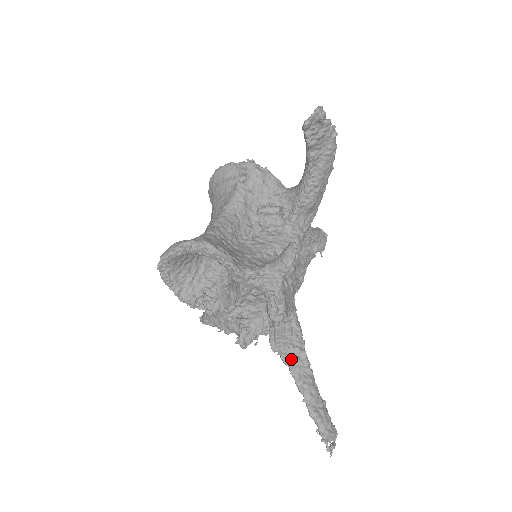
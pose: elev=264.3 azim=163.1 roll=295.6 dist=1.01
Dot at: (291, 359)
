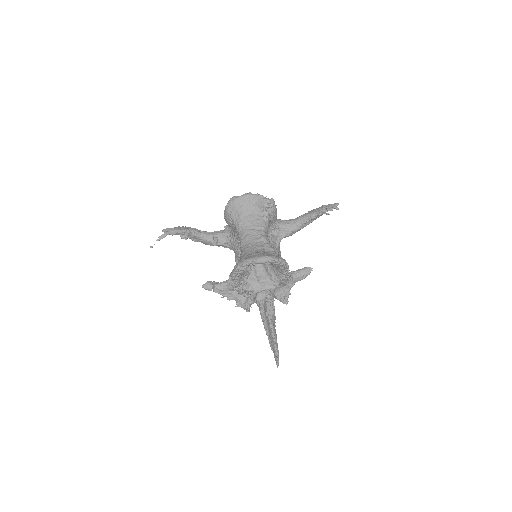
Dot at: (273, 320)
